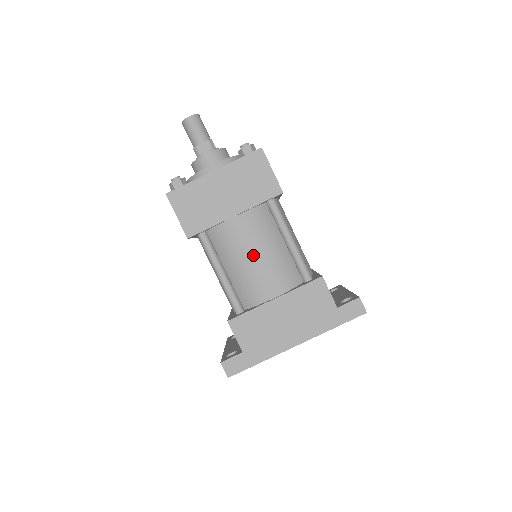
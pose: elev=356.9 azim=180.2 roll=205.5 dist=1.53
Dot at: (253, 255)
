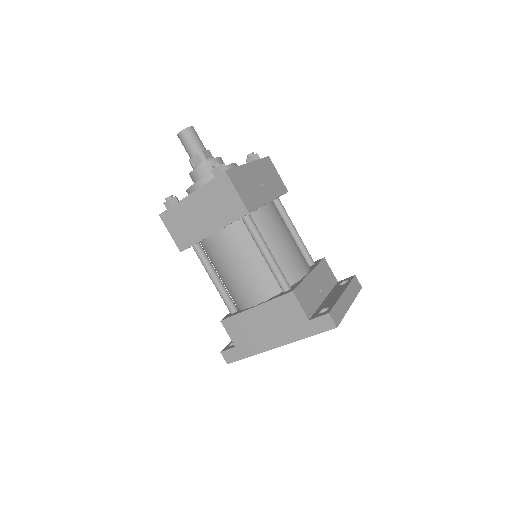
Dot at: (233, 268)
